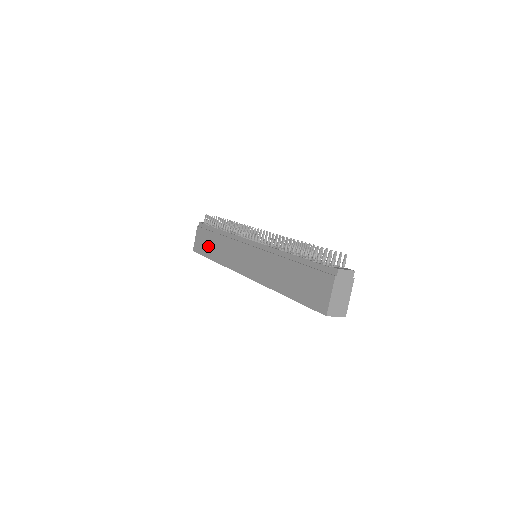
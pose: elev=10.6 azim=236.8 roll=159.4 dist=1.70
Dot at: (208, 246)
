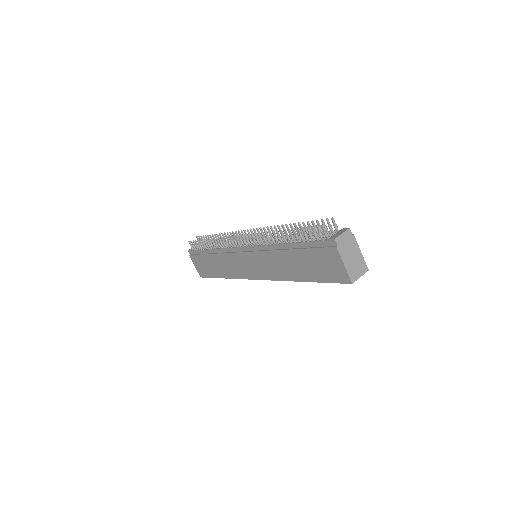
Dot at: (210, 268)
